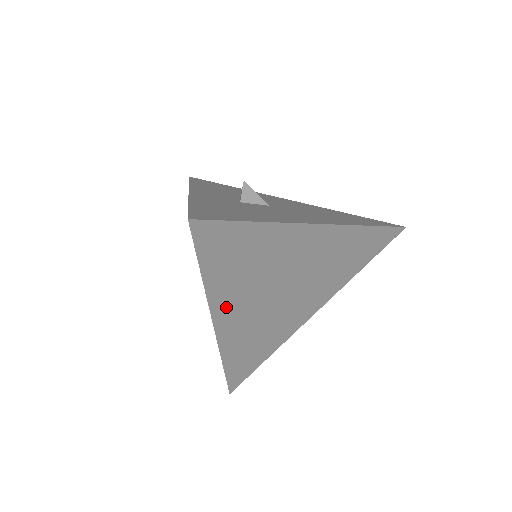
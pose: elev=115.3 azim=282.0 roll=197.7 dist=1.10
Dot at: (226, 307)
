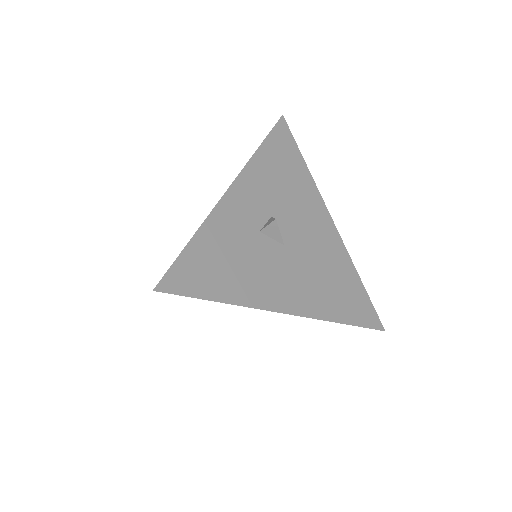
Dot at: occluded
